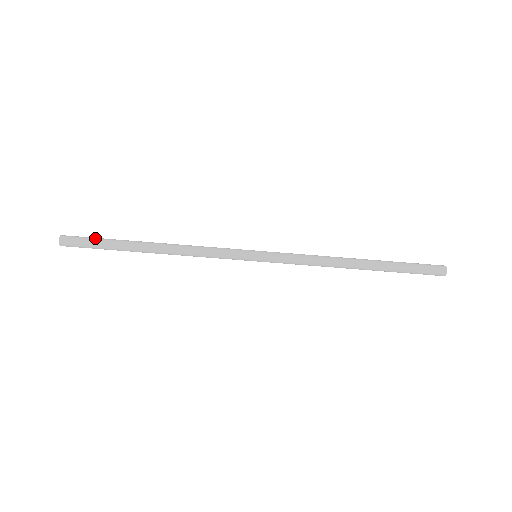
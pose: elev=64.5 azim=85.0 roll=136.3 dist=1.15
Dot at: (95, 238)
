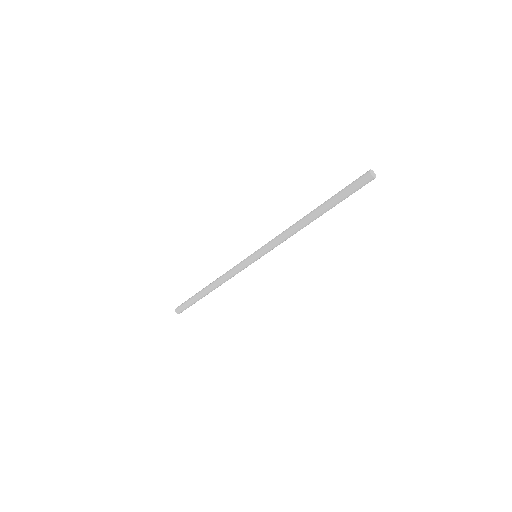
Dot at: (187, 301)
